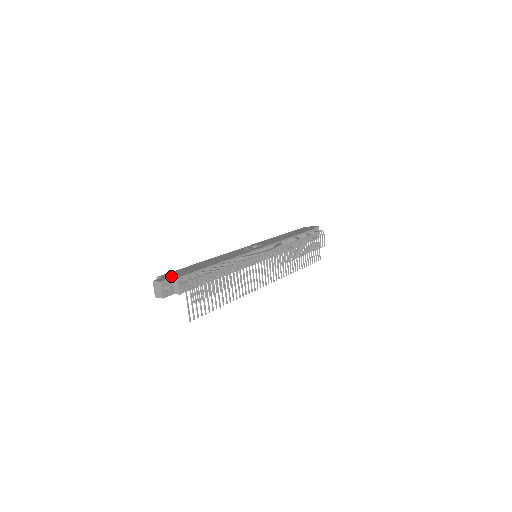
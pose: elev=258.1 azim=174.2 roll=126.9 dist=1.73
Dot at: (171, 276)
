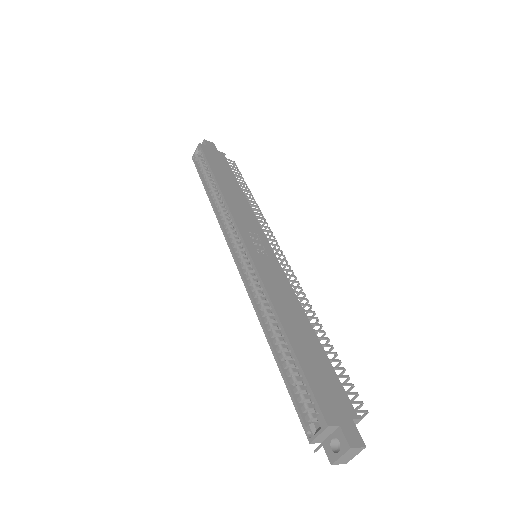
Dot at: (344, 414)
